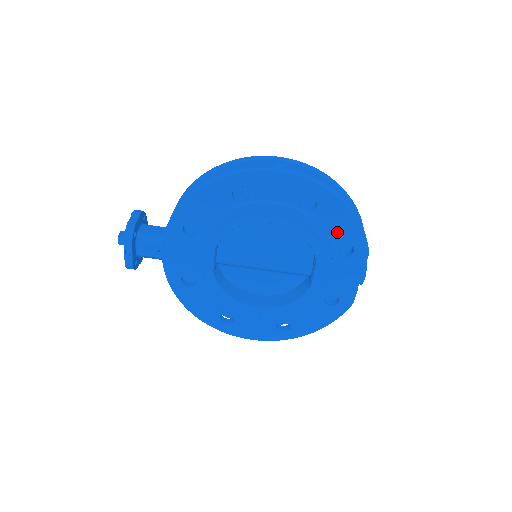
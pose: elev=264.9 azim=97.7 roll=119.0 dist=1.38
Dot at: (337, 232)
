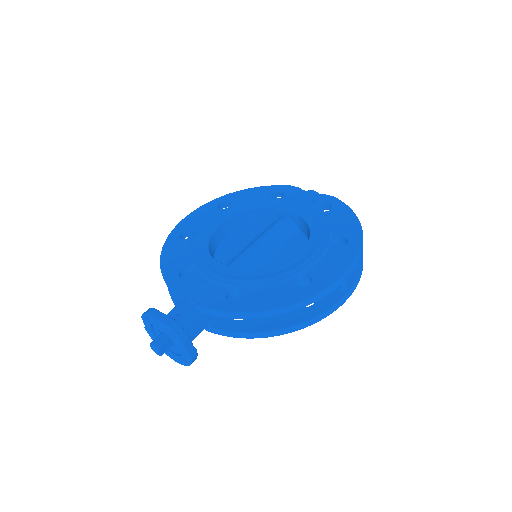
Dot at: (258, 197)
